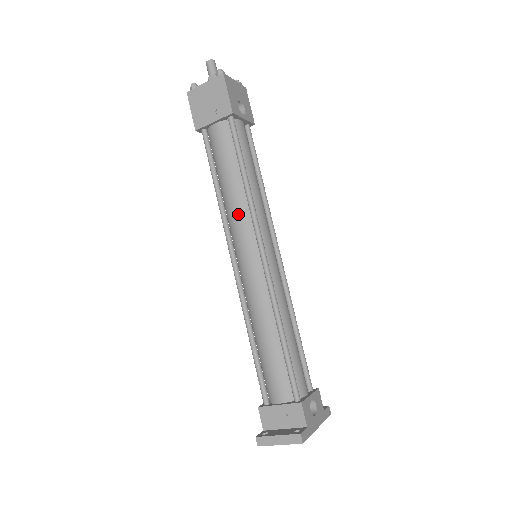
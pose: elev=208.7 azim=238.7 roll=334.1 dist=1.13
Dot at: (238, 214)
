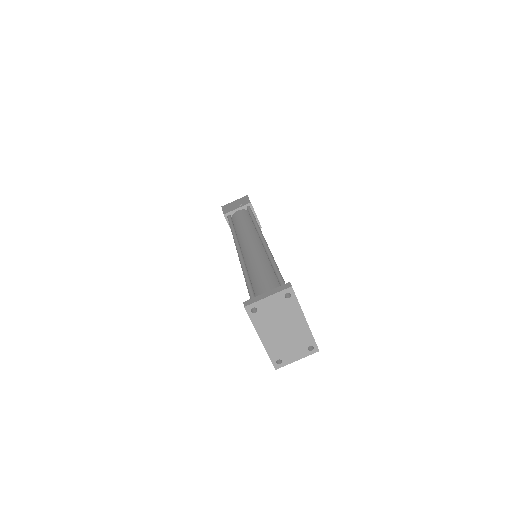
Dot at: (247, 231)
